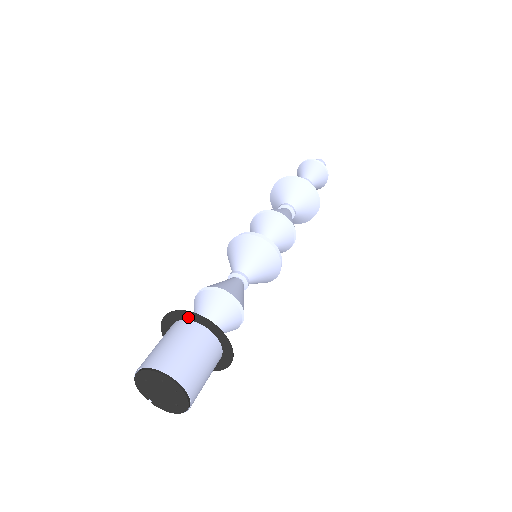
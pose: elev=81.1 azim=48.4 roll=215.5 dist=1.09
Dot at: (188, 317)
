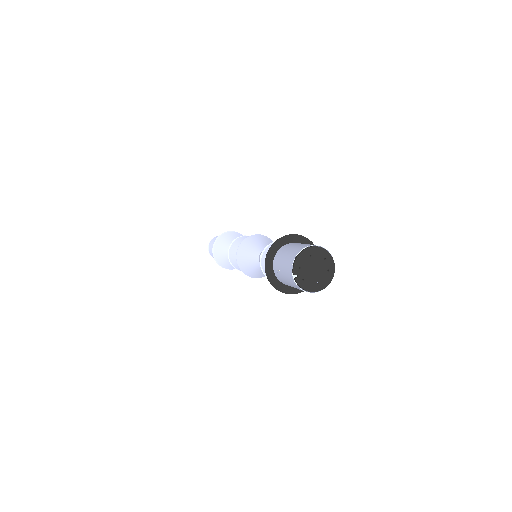
Dot at: (303, 242)
